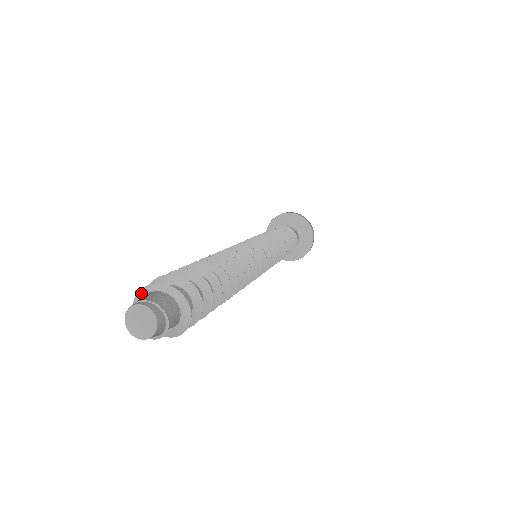
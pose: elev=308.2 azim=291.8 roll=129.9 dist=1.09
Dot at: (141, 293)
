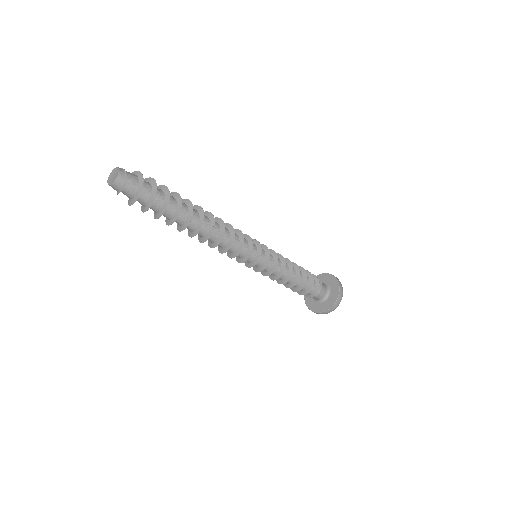
Dot at: occluded
